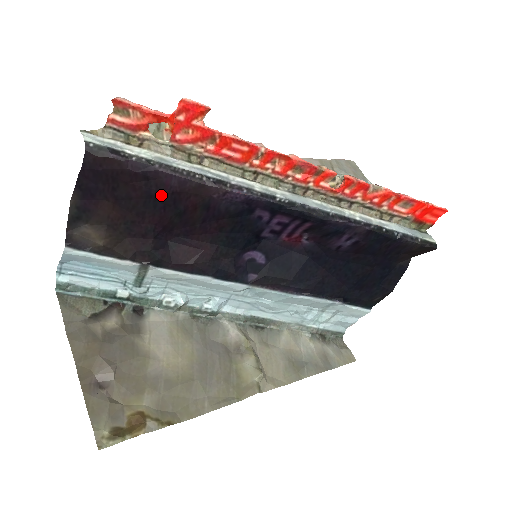
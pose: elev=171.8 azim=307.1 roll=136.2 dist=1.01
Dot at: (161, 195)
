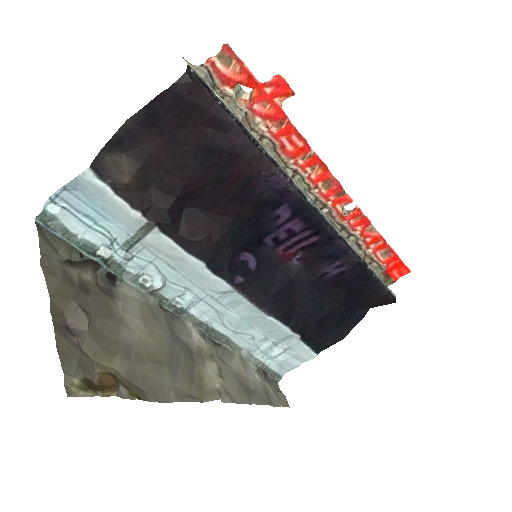
Dot at: (218, 151)
